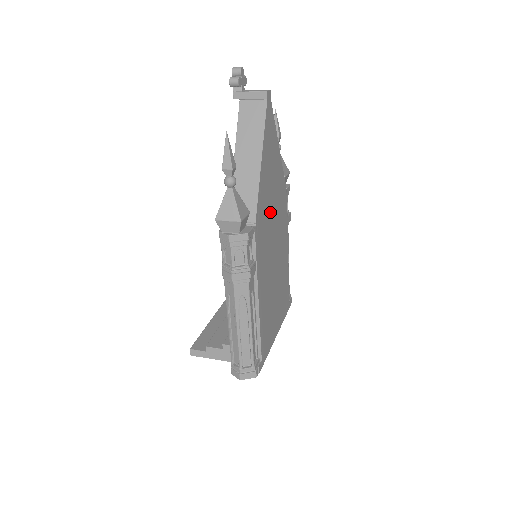
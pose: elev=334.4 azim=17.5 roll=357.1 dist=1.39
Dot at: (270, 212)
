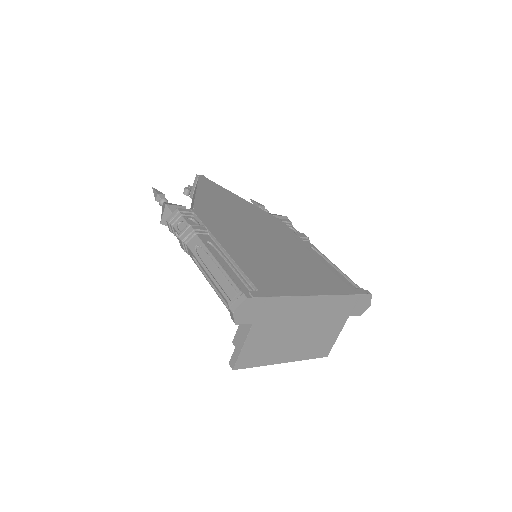
Dot at: (233, 215)
